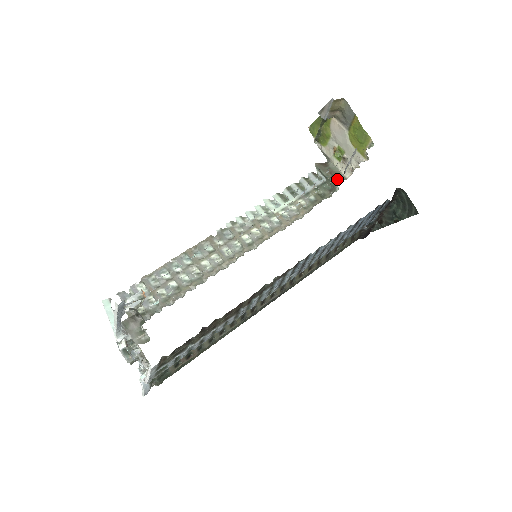
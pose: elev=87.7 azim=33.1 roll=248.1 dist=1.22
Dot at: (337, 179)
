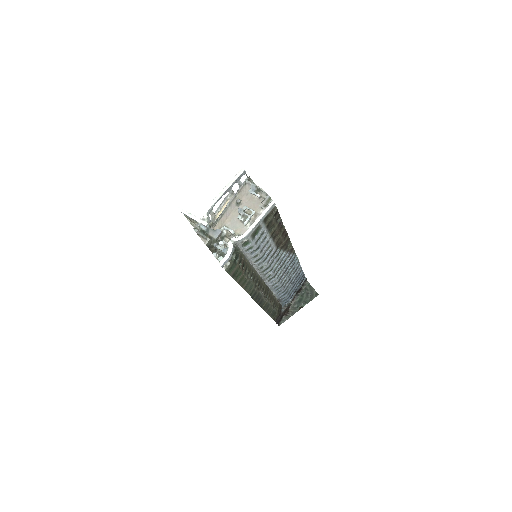
Dot at: occluded
